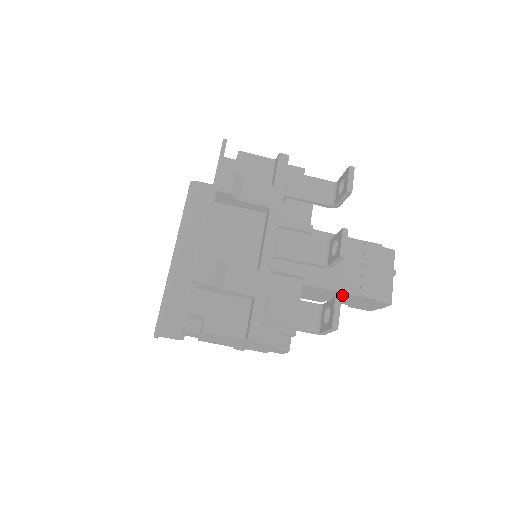
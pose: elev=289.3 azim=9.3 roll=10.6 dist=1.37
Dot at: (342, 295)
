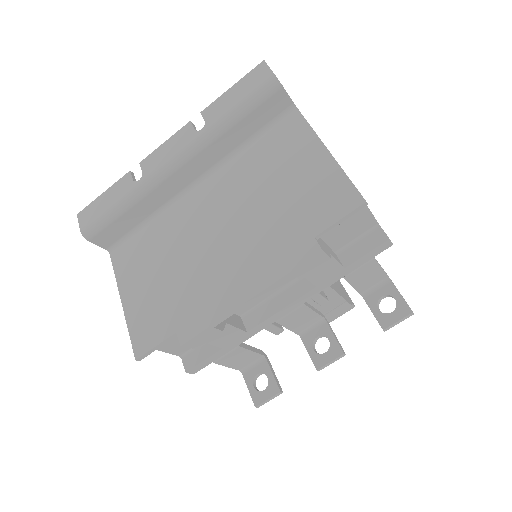
Dot at: occluded
